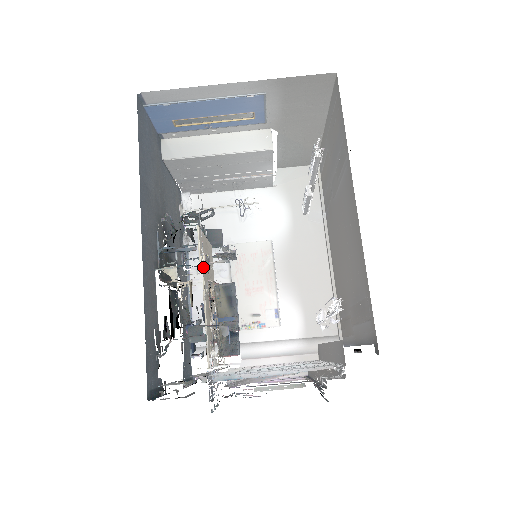
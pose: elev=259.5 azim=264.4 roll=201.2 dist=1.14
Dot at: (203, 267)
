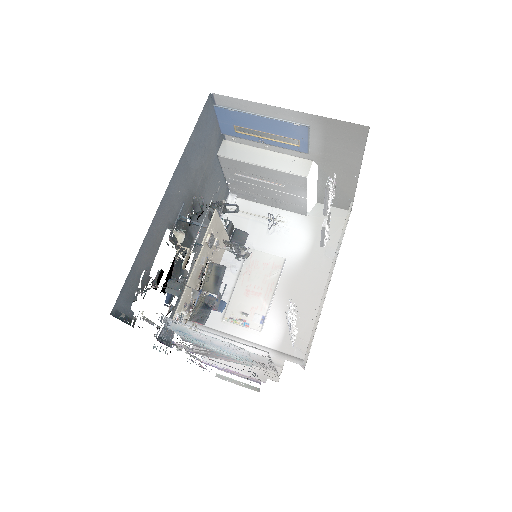
Dot at: (206, 244)
